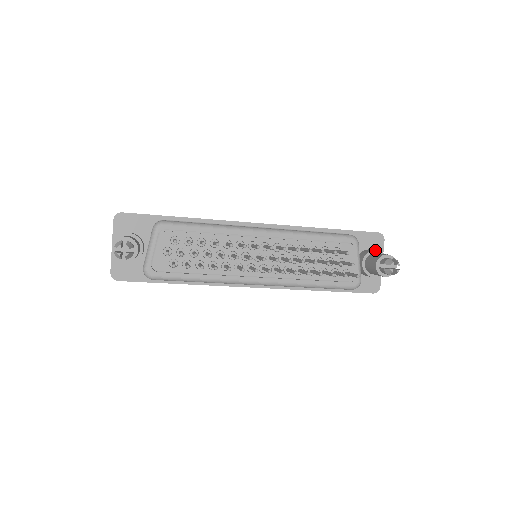
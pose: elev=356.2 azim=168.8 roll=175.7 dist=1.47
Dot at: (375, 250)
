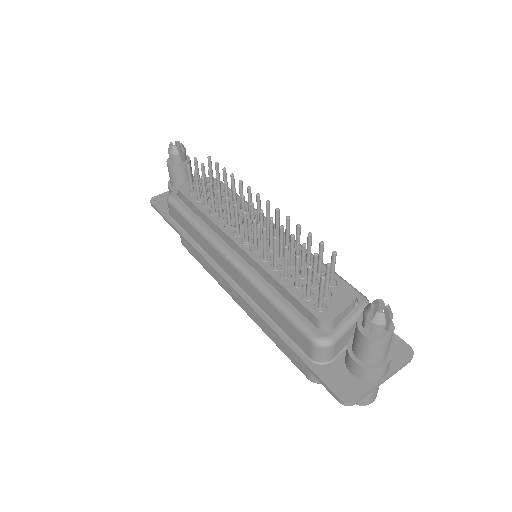
Dot at: occluded
